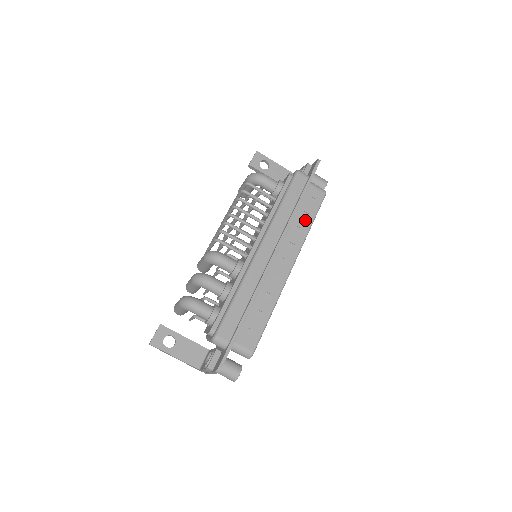
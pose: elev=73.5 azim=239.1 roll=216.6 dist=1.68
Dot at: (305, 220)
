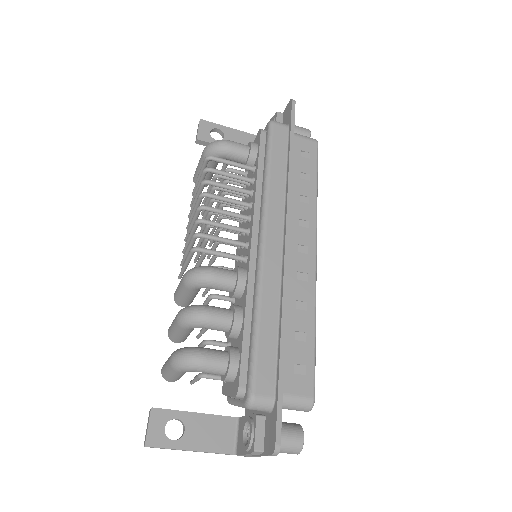
Dot at: (306, 184)
